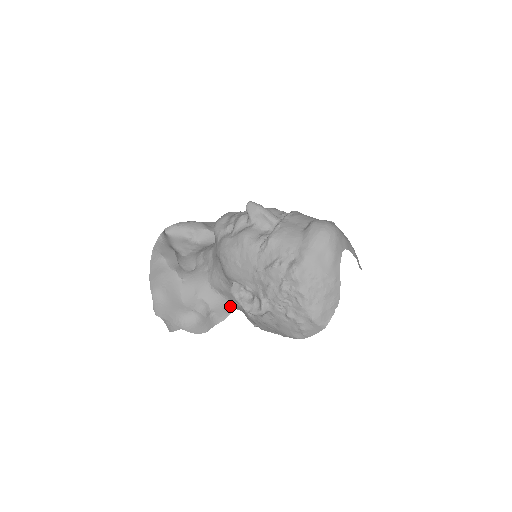
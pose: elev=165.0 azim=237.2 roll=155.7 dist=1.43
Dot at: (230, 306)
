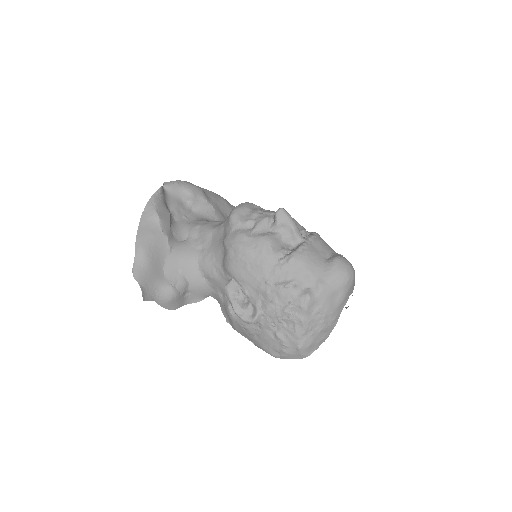
Dot at: (209, 293)
